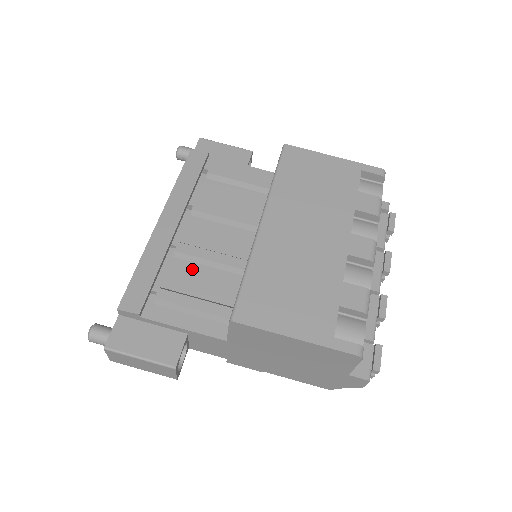
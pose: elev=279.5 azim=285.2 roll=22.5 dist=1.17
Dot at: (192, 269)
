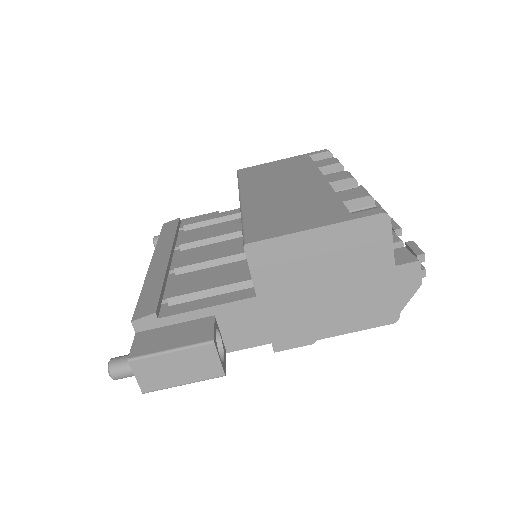
Dot at: (197, 274)
